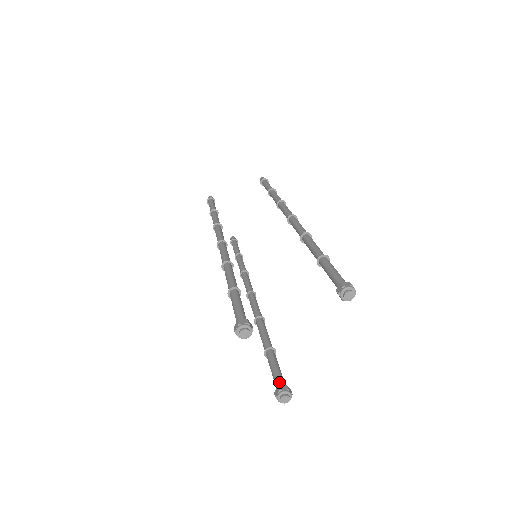
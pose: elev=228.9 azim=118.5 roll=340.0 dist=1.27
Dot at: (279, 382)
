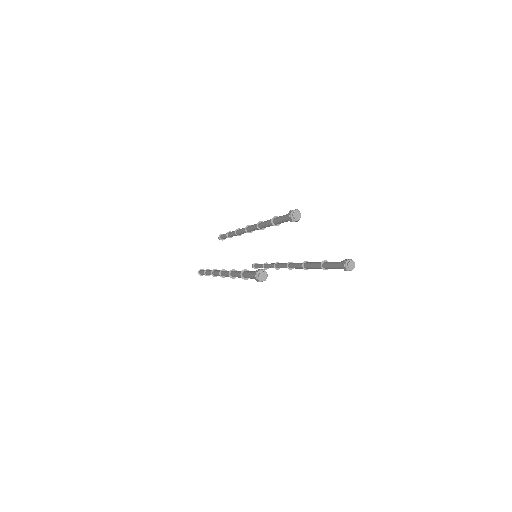
Dot at: occluded
